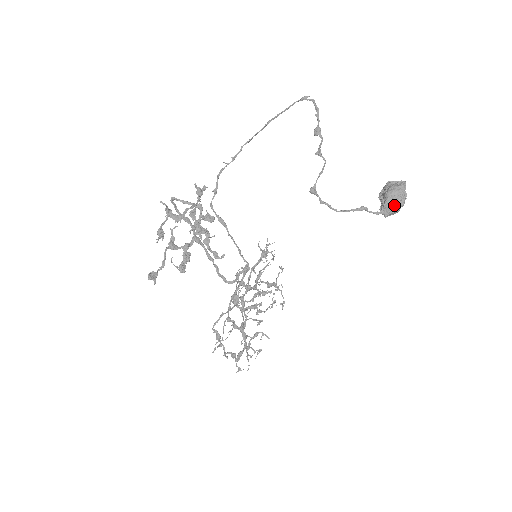
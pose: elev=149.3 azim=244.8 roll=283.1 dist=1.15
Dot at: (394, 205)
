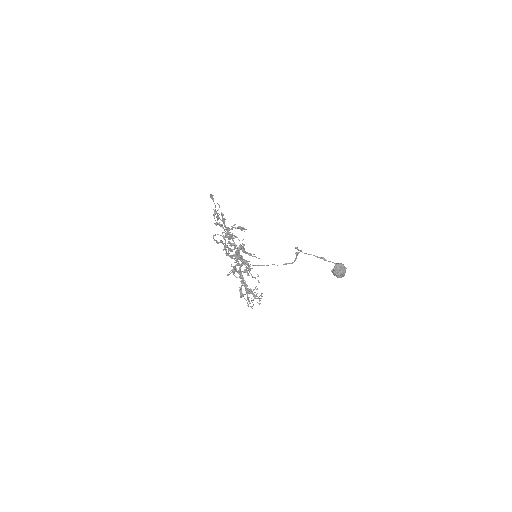
Dot at: (341, 264)
